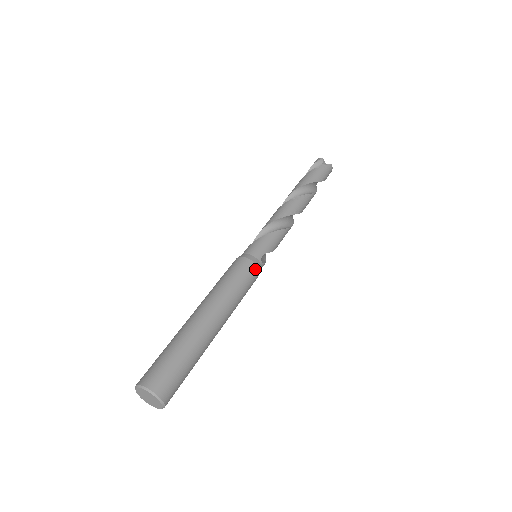
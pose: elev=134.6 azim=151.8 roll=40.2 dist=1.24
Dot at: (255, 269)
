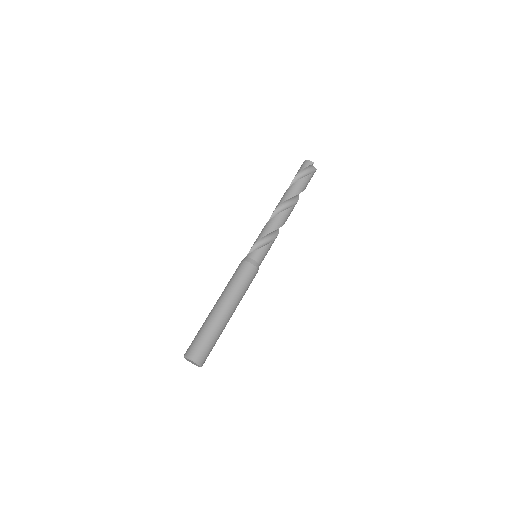
Dot at: occluded
